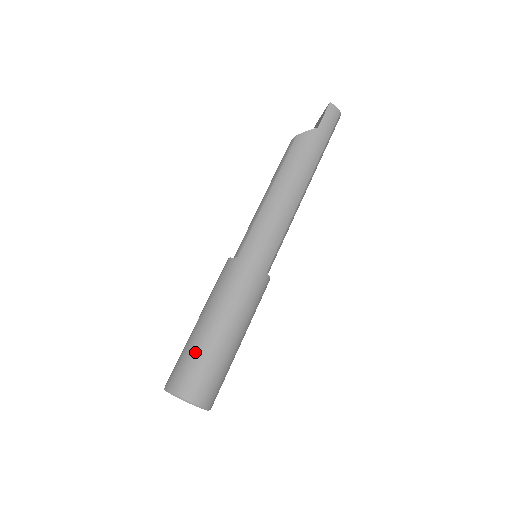
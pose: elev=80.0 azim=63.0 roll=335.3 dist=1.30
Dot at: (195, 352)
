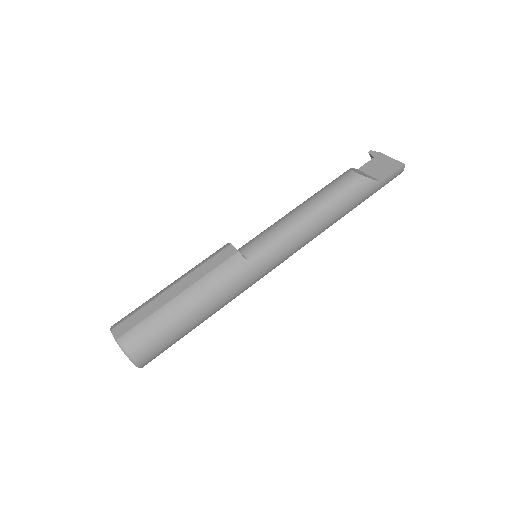
Dot at: (165, 327)
